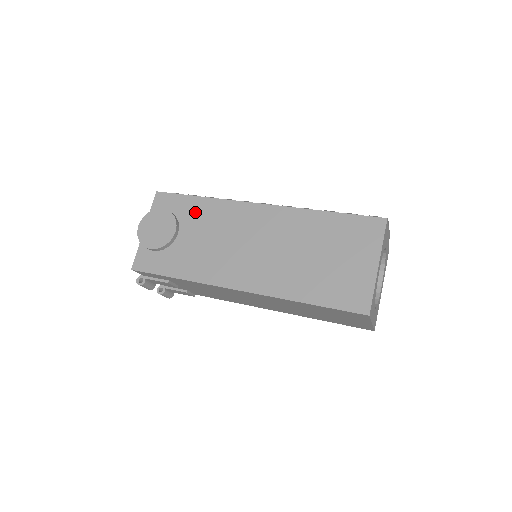
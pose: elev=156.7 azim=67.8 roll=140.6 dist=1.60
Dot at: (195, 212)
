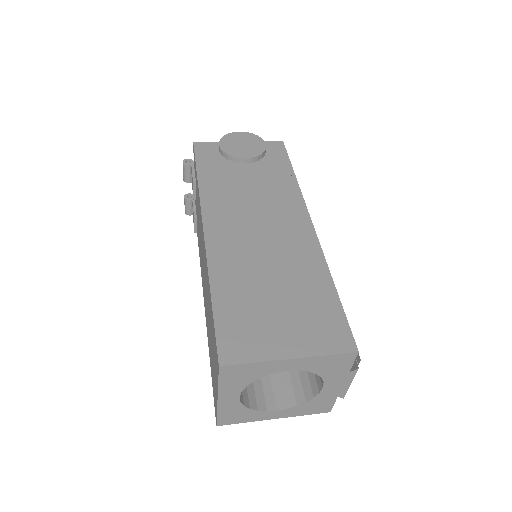
Dot at: (276, 173)
